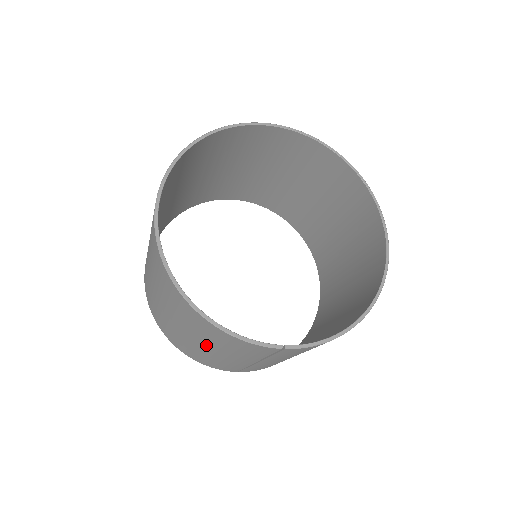
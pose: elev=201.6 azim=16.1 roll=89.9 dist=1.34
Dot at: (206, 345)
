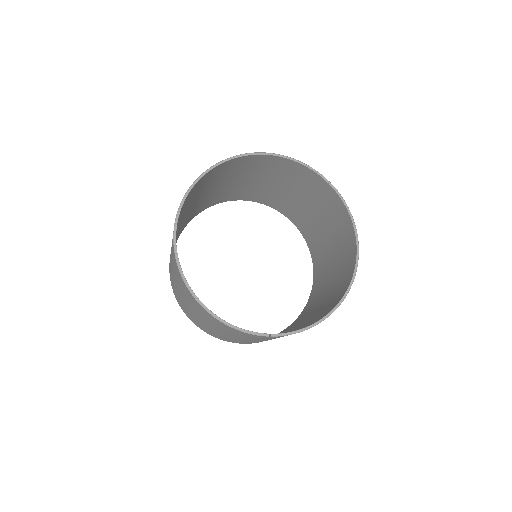
Dot at: (216, 329)
